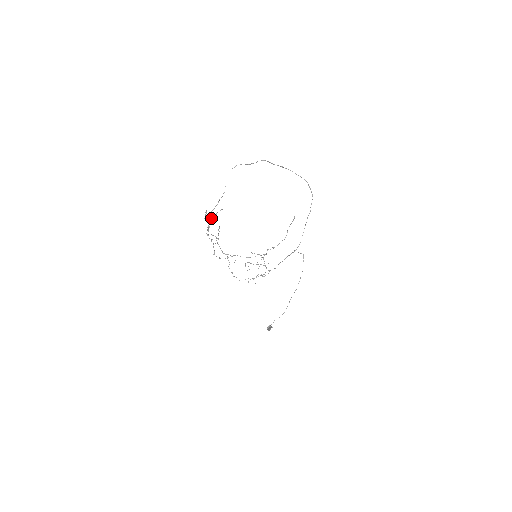
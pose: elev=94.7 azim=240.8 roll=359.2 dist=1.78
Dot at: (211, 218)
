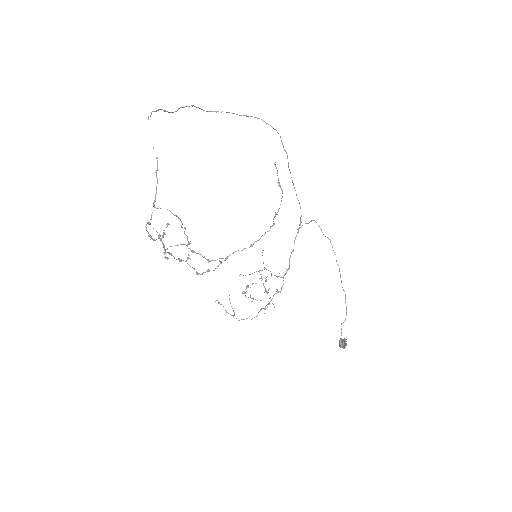
Dot at: occluded
